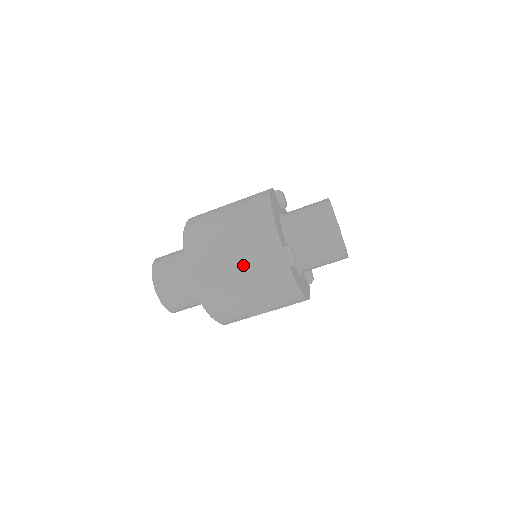
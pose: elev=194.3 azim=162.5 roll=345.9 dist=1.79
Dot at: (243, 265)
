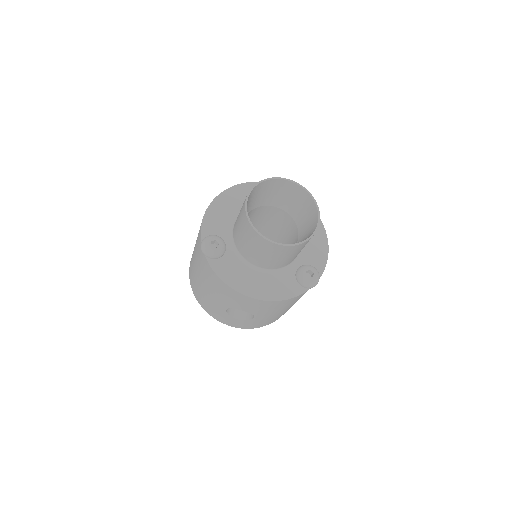
Dot at: (195, 260)
